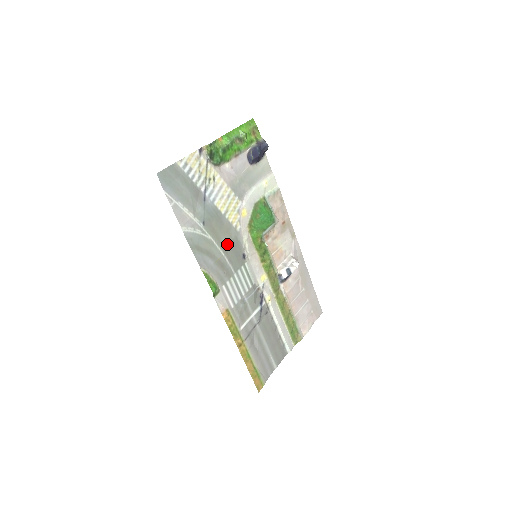
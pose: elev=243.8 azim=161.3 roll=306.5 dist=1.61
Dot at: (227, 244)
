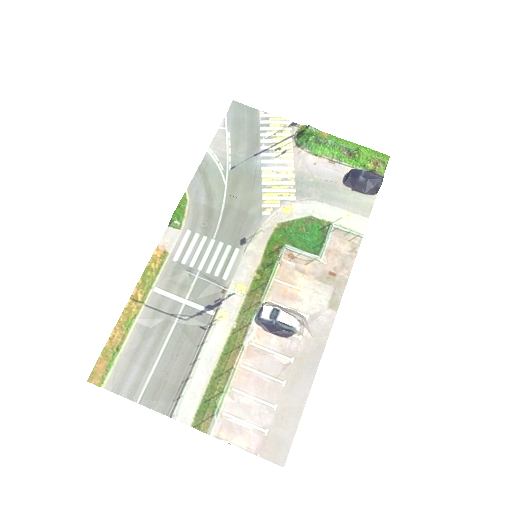
Dot at: (237, 208)
